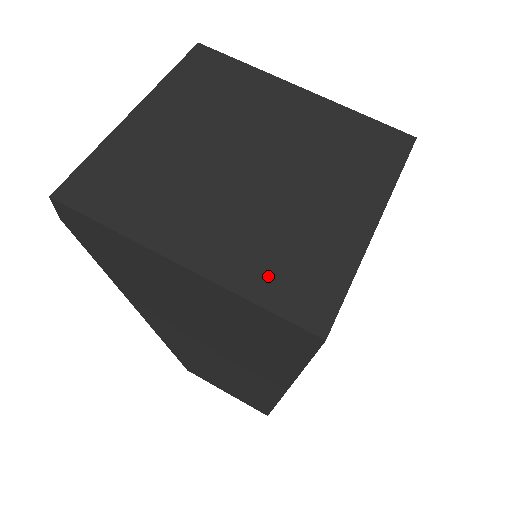
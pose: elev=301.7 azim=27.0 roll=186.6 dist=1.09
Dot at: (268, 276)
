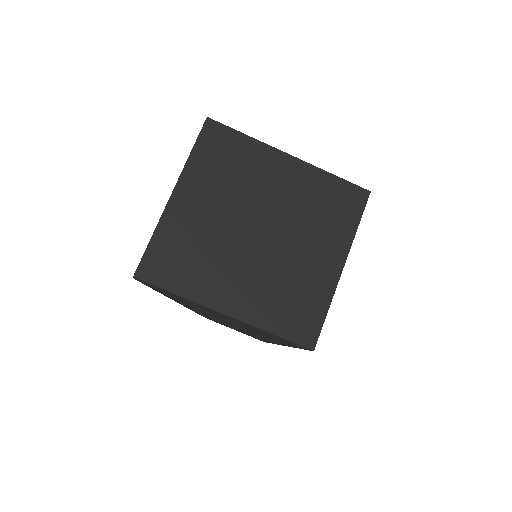
Dot at: (278, 315)
